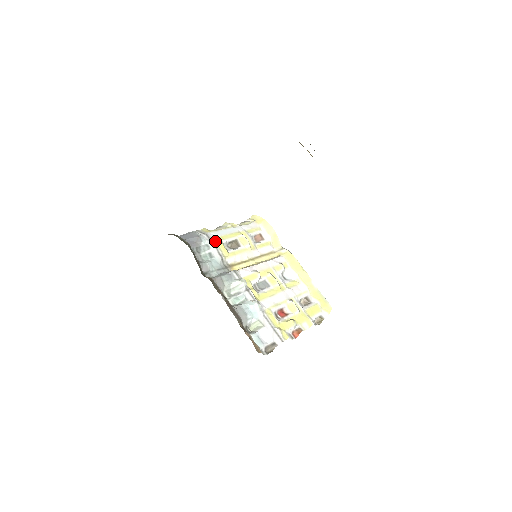
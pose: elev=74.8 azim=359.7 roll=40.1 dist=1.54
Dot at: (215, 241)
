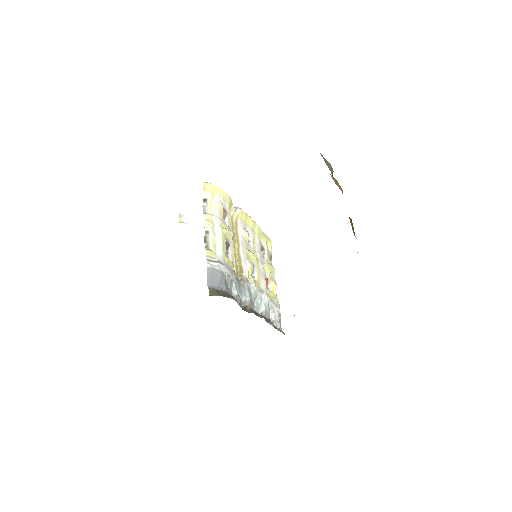
Dot at: (227, 263)
